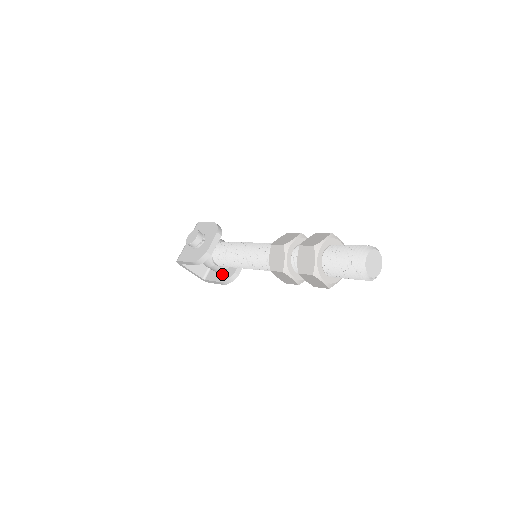
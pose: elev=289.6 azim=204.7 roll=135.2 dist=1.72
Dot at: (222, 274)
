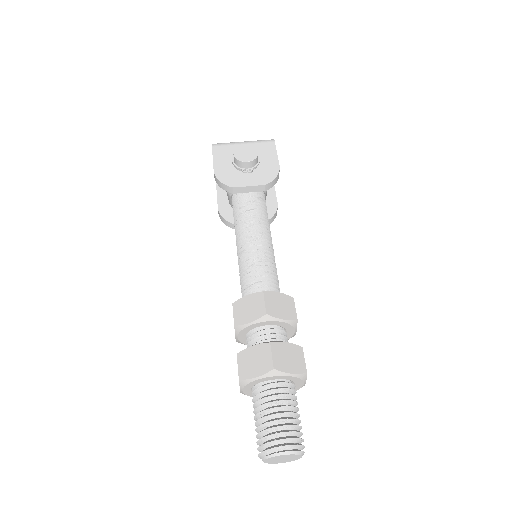
Dot at: (229, 206)
